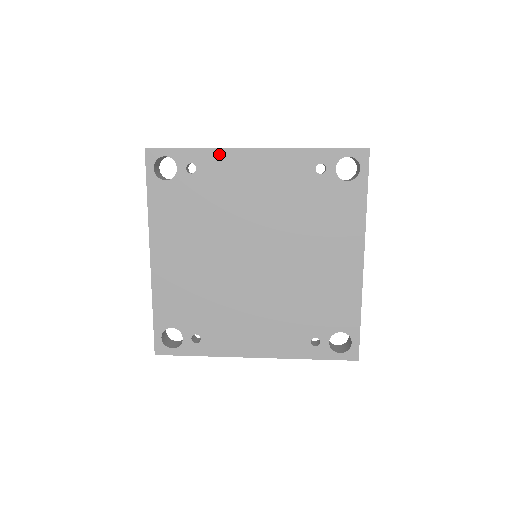
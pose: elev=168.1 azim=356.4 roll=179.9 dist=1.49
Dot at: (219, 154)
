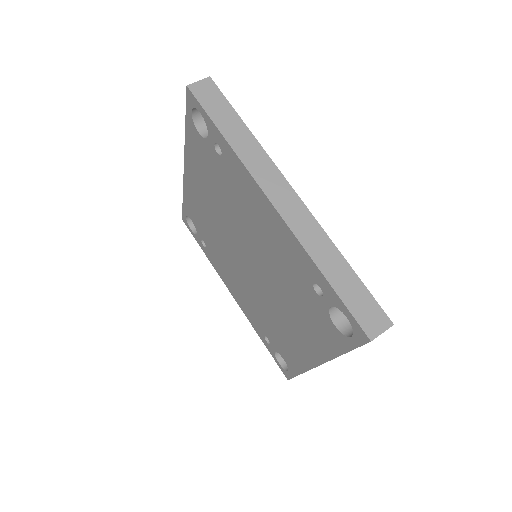
Dot at: (241, 167)
